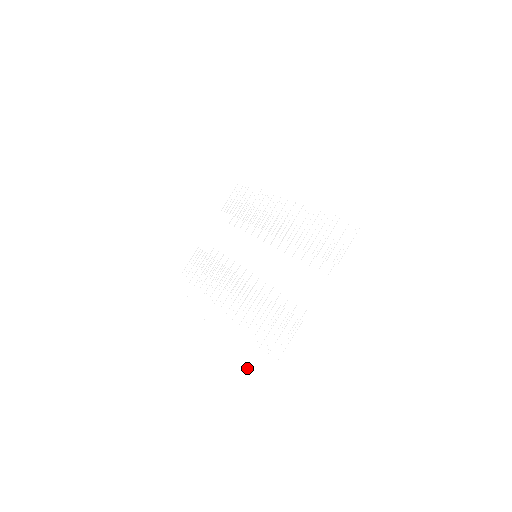
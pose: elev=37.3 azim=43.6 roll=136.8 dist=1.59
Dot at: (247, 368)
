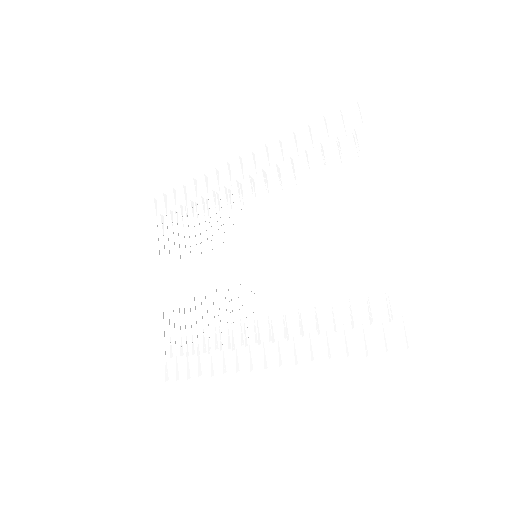
Dot at: (367, 354)
